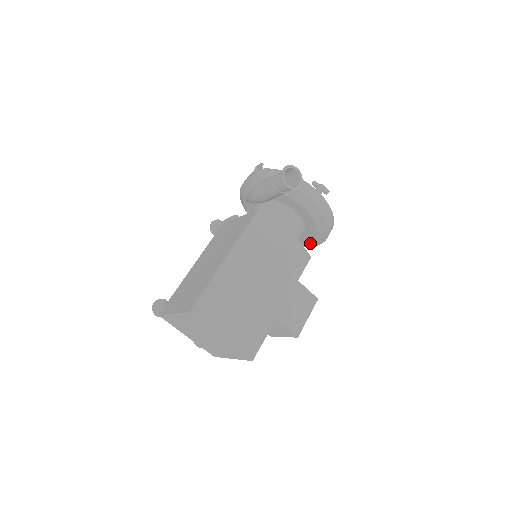
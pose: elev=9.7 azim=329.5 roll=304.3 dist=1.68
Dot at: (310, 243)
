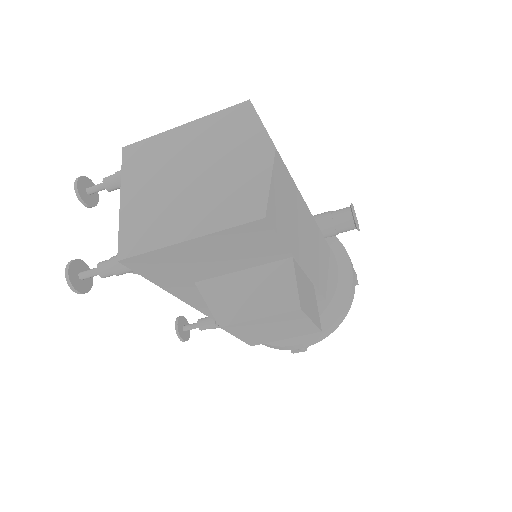
Dot at: occluded
